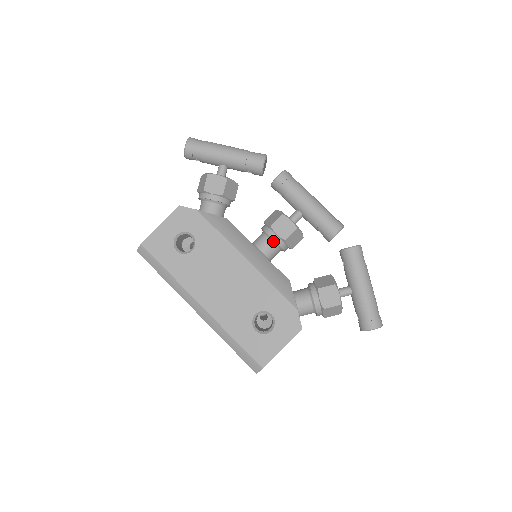
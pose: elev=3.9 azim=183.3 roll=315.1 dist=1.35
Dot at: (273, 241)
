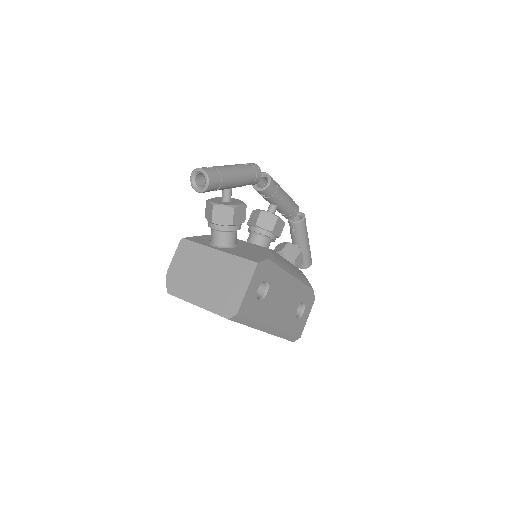
Dot at: (271, 241)
